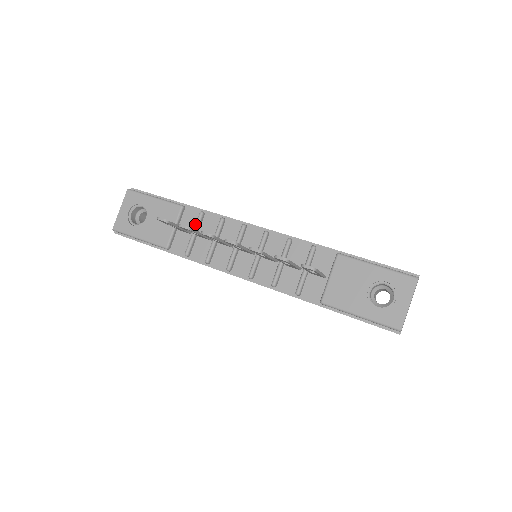
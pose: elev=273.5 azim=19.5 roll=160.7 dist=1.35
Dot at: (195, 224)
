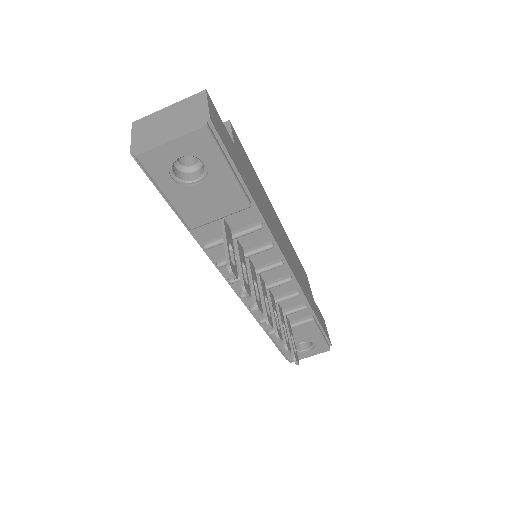
Dot at: (244, 233)
